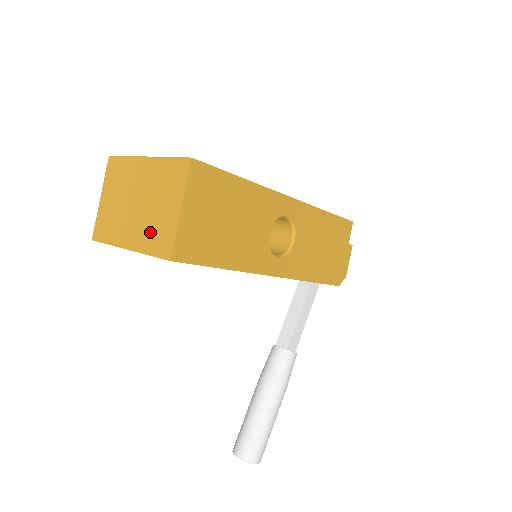
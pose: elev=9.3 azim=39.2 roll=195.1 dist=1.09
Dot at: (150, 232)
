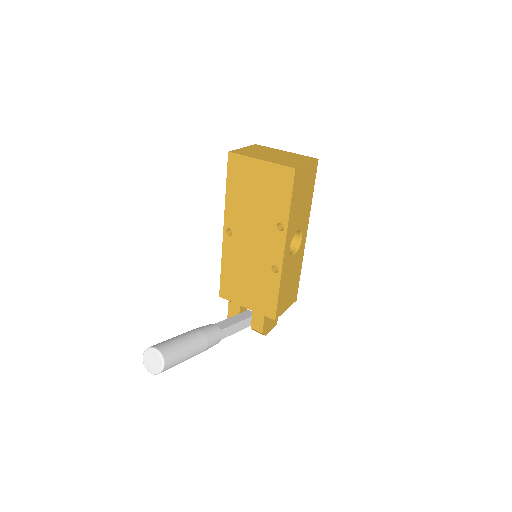
Dot at: (282, 161)
